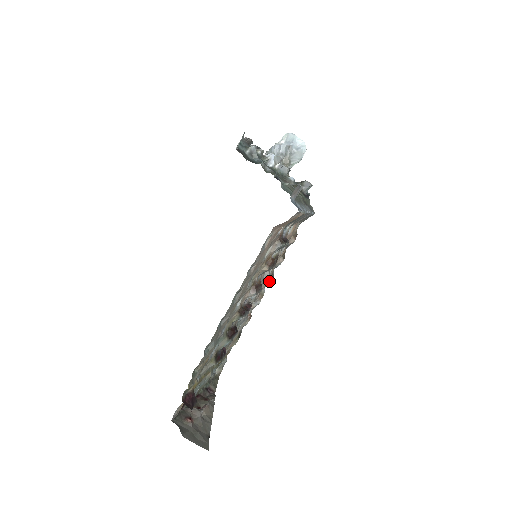
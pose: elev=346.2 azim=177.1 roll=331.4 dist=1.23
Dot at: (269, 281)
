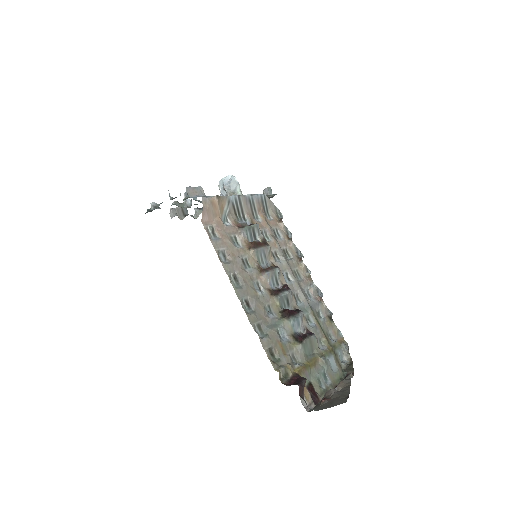
Dot at: (301, 263)
